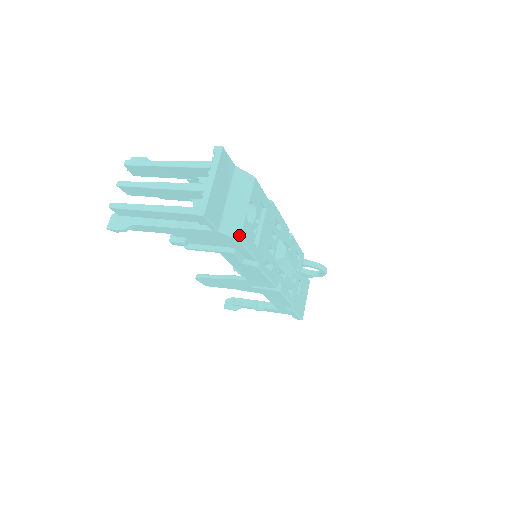
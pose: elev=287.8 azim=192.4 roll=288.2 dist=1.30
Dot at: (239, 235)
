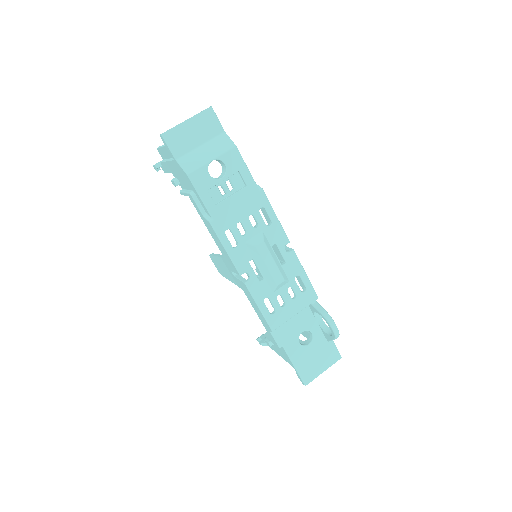
Dot at: (190, 172)
